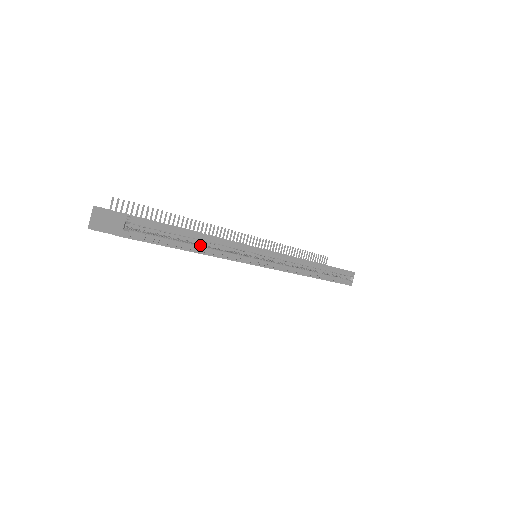
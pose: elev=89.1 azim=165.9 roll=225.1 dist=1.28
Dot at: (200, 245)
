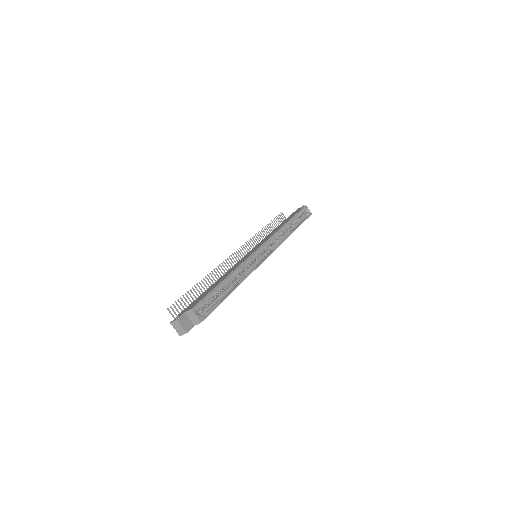
Dot at: (232, 283)
